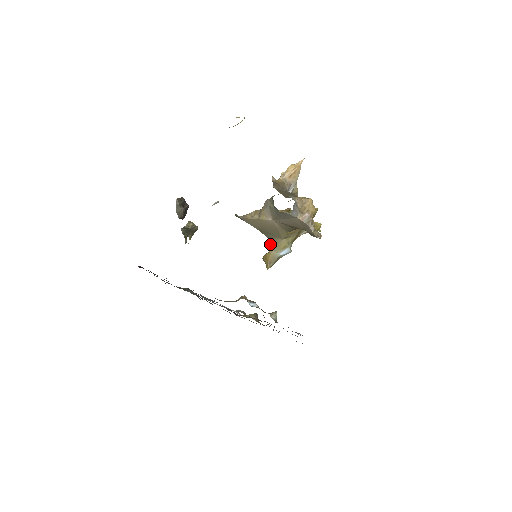
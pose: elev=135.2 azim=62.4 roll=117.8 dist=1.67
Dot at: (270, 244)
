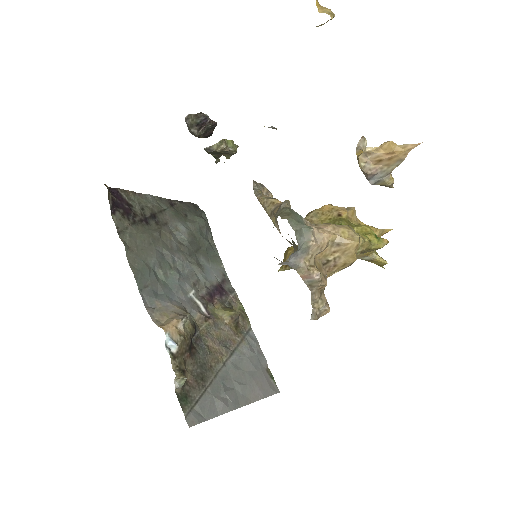
Dot at: occluded
